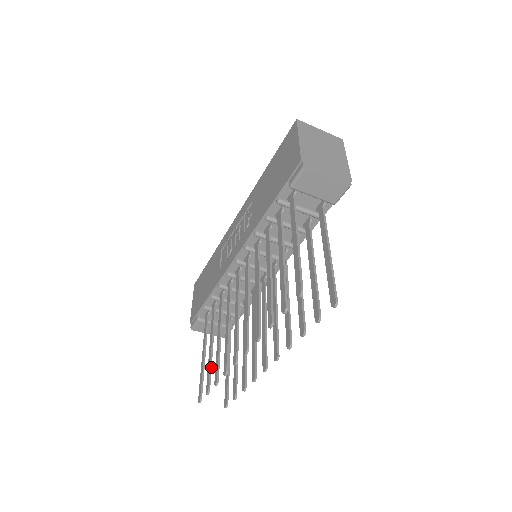
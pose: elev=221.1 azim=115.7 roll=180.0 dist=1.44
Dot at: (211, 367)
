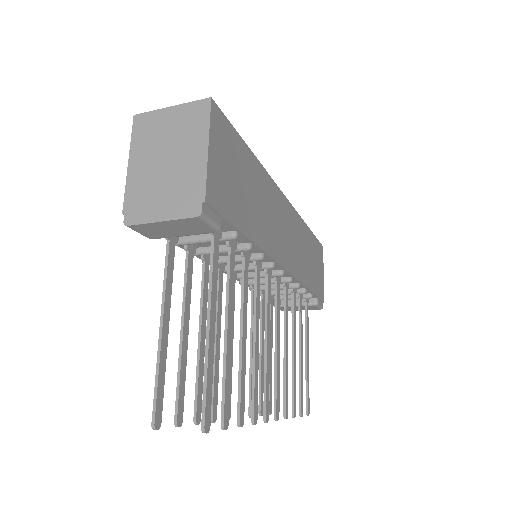
Dot at: occluded
